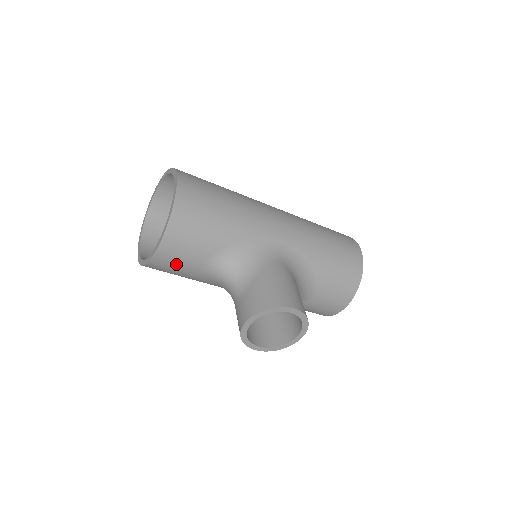
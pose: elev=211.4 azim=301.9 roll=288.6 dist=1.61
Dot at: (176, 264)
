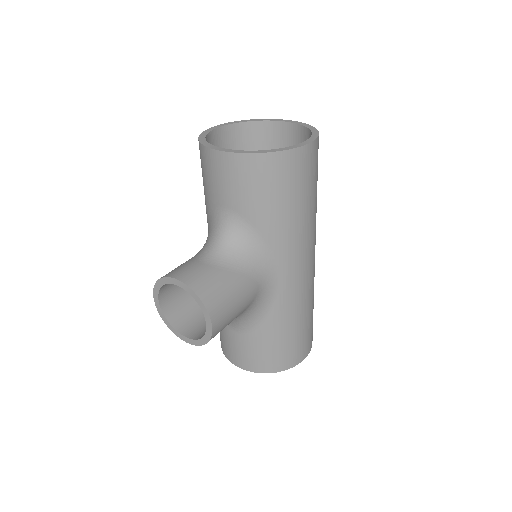
Dot at: (214, 177)
